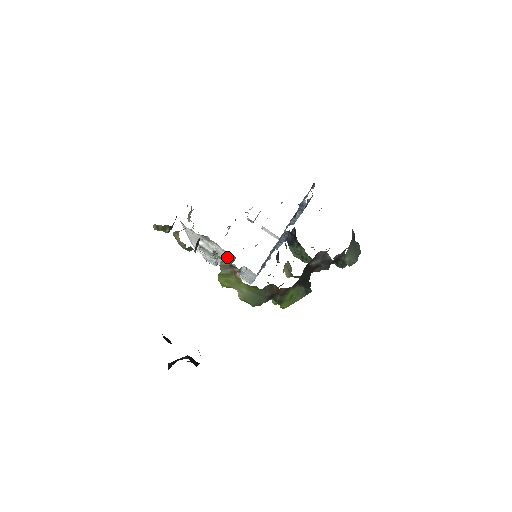
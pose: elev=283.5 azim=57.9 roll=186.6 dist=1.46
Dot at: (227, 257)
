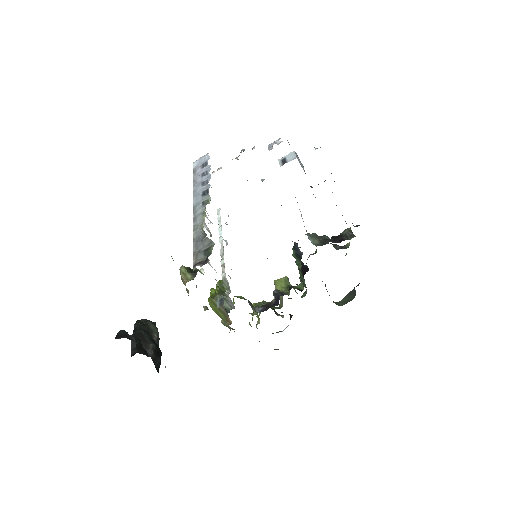
Dot at: (227, 281)
